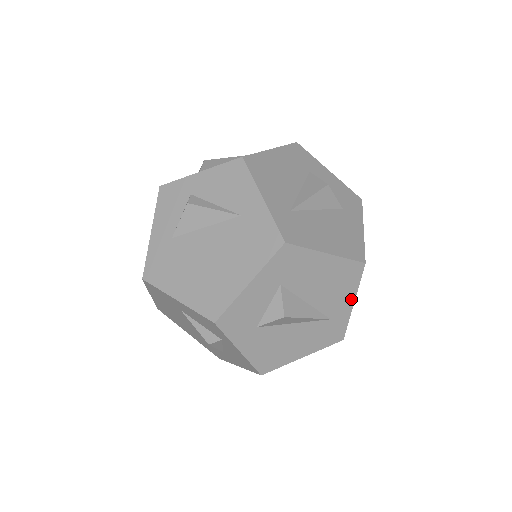
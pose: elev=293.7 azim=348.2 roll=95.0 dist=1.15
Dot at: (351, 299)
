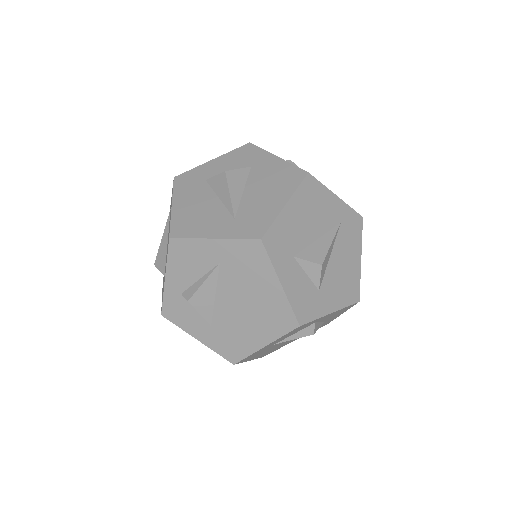
Dot at: (332, 197)
